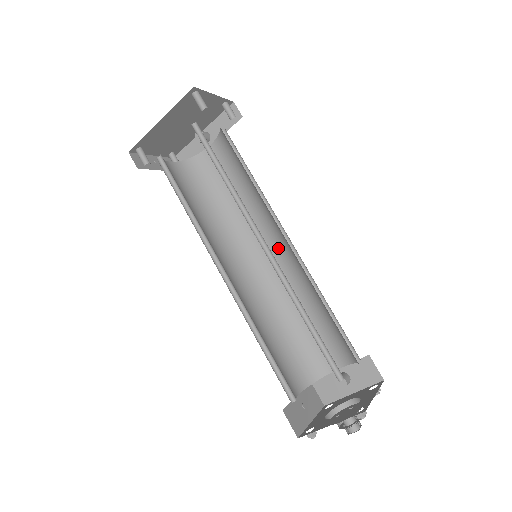
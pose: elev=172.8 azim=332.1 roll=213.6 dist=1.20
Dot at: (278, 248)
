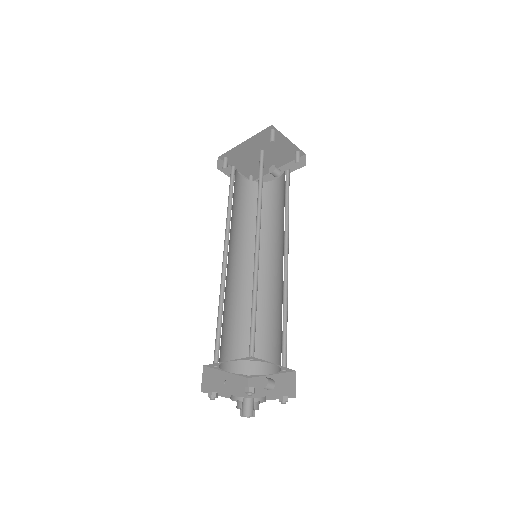
Dot at: (279, 263)
